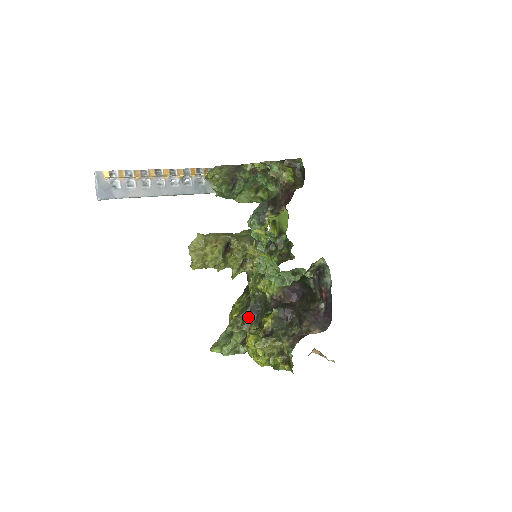
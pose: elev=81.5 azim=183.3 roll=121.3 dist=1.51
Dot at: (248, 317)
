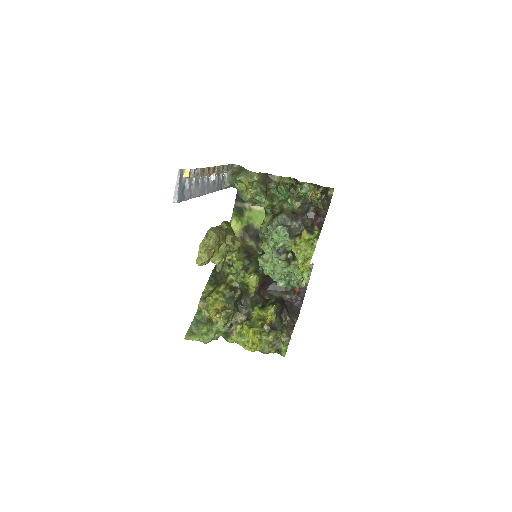
Dot at: (236, 309)
